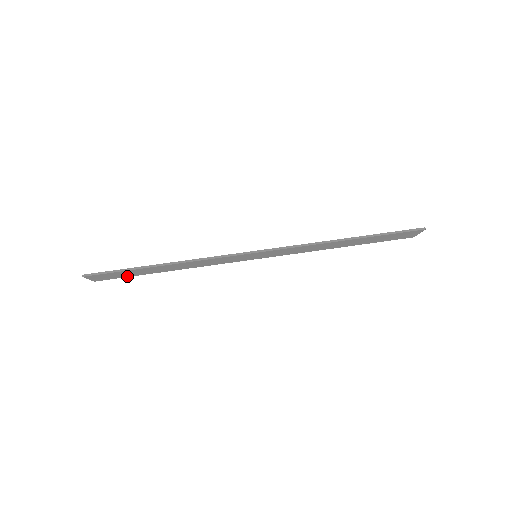
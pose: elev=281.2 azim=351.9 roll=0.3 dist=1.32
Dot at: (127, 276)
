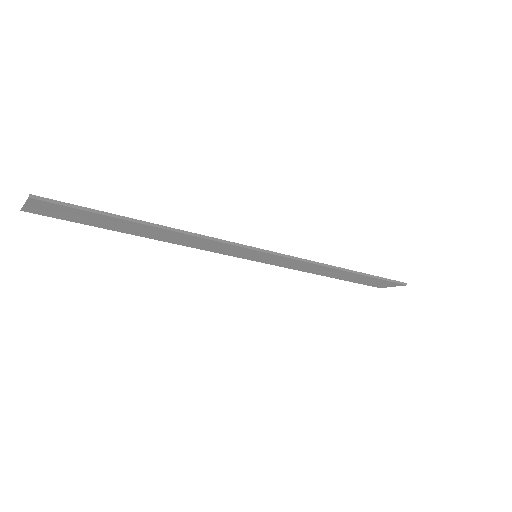
Dot at: (79, 221)
